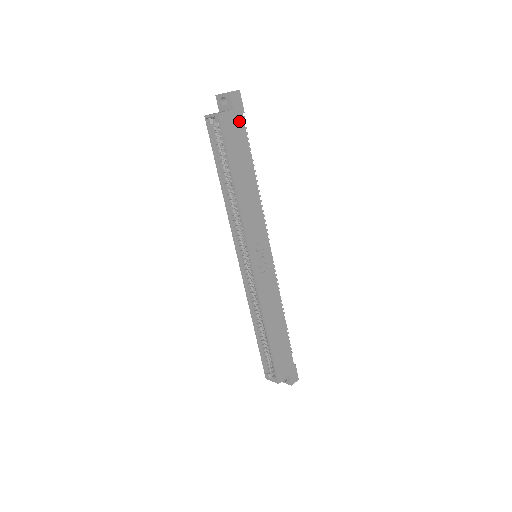
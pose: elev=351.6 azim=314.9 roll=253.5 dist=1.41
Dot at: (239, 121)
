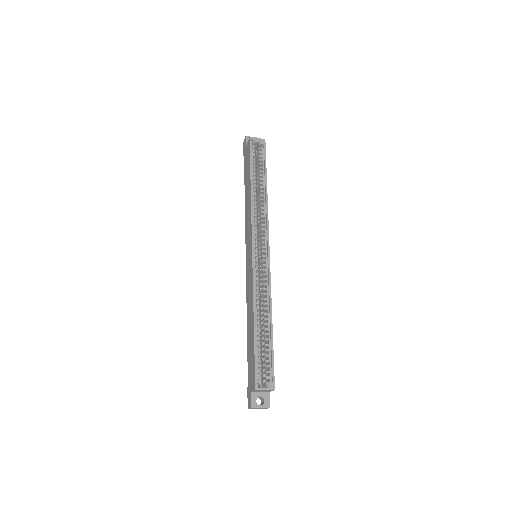
Dot at: occluded
